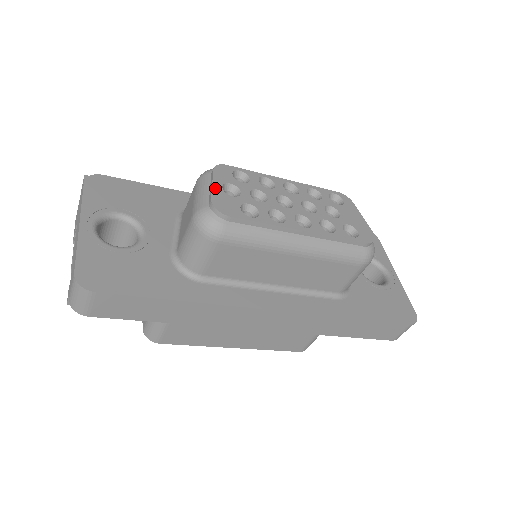
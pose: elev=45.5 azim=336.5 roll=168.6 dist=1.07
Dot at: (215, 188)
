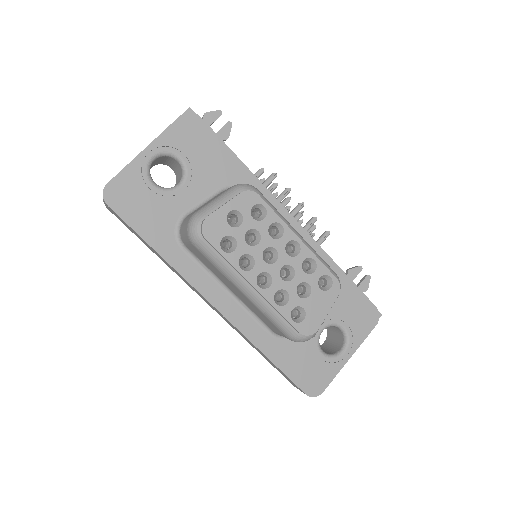
Dot at: (222, 209)
